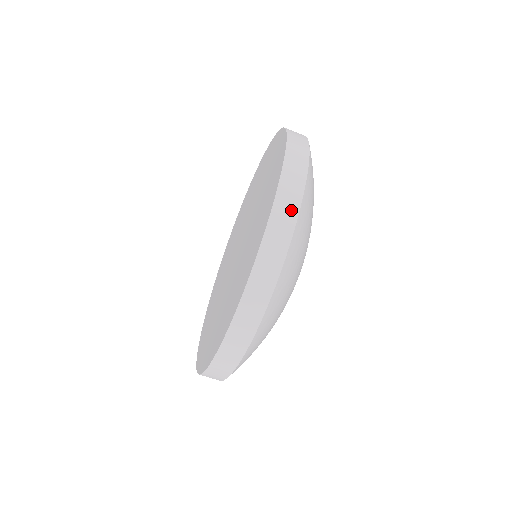
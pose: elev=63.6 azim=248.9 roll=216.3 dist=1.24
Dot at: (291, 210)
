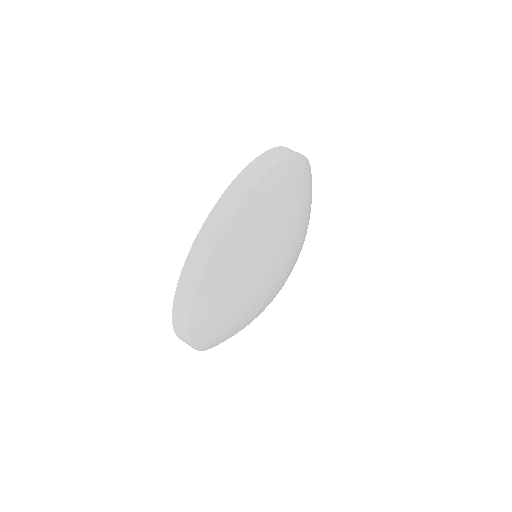
Dot at: (246, 187)
